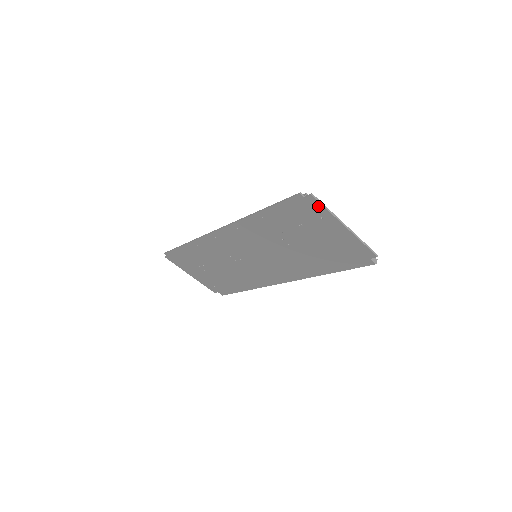
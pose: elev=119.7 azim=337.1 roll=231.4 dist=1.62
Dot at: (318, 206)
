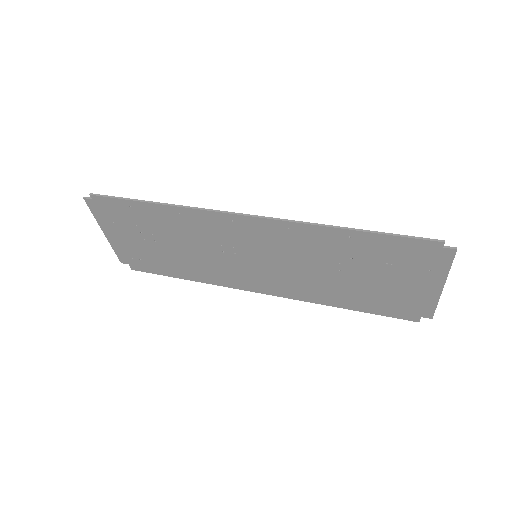
Dot at: (446, 260)
